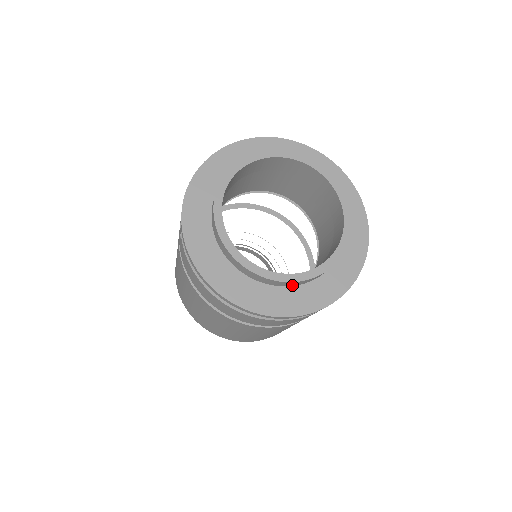
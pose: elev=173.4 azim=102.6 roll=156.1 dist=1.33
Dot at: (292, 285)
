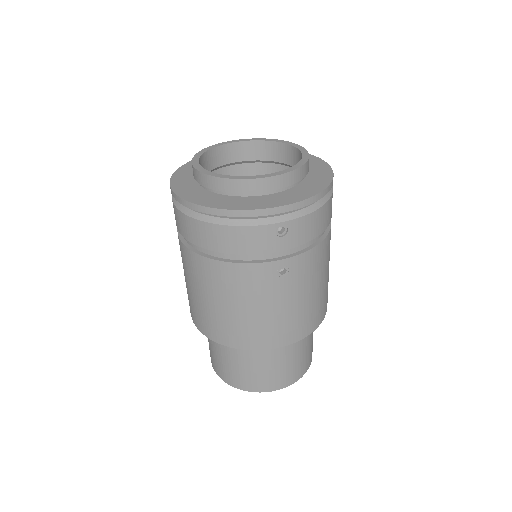
Dot at: (242, 191)
